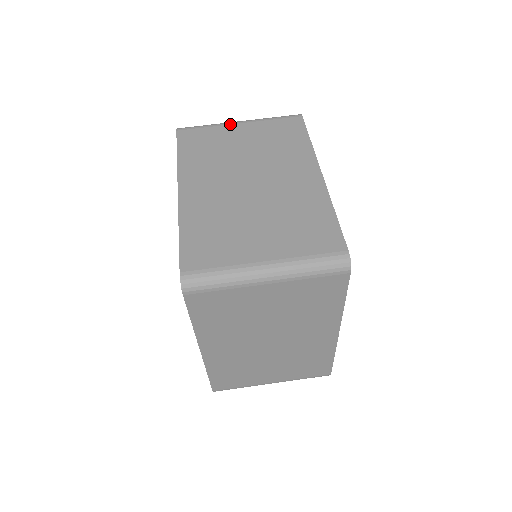
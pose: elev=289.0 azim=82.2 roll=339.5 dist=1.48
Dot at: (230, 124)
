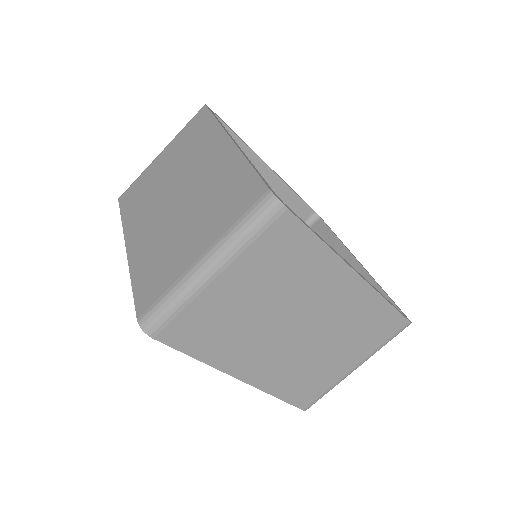
Dot at: (207, 287)
